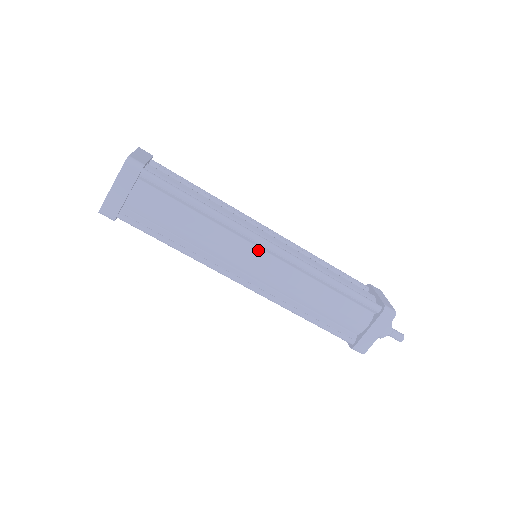
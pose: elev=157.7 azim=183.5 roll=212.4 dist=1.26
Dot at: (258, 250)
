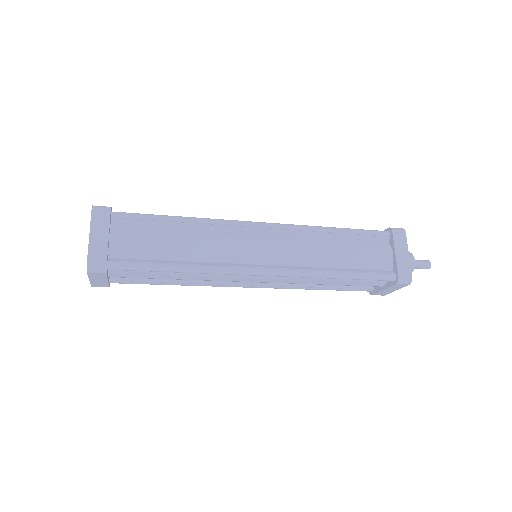
Dot at: occluded
